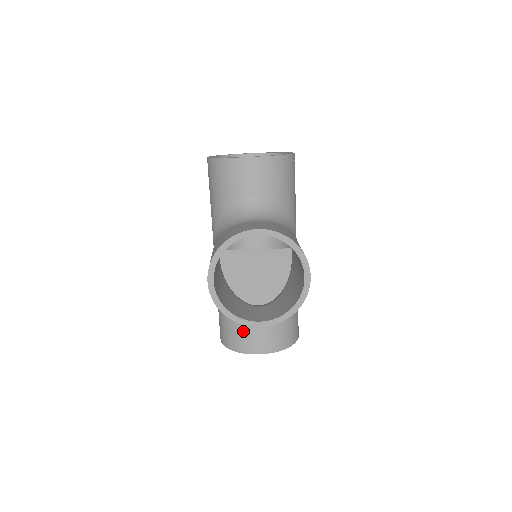
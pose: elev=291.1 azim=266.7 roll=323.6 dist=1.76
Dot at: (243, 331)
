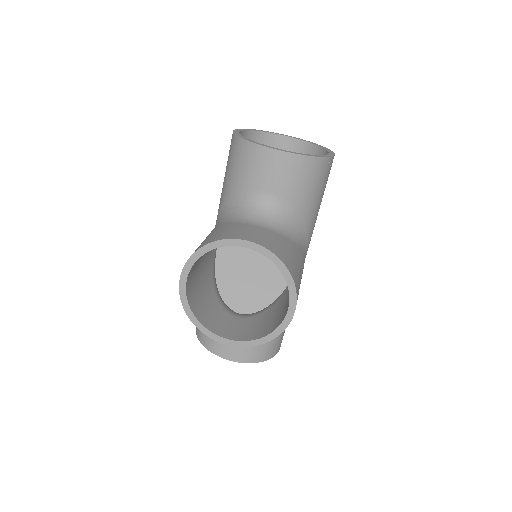
Dot at: occluded
